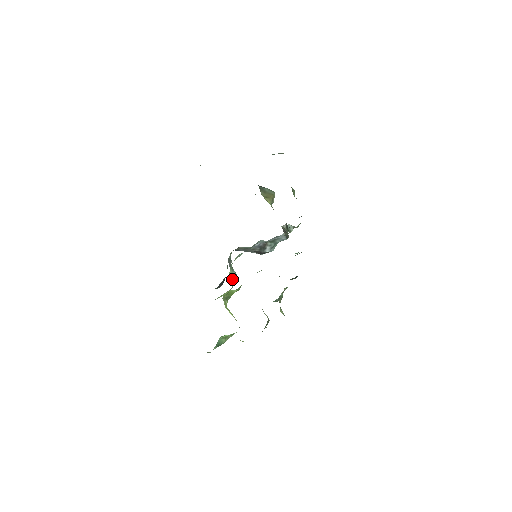
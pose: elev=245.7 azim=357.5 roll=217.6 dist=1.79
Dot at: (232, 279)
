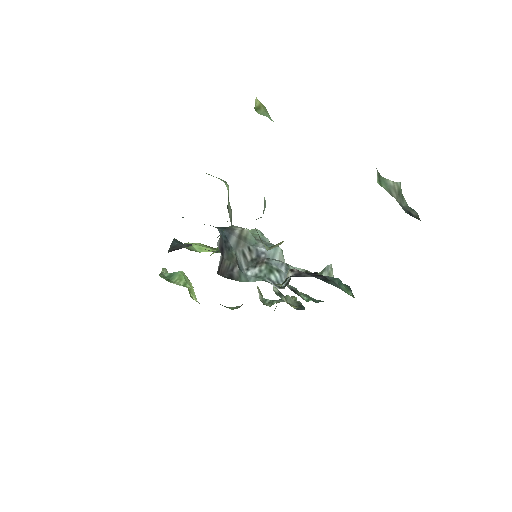
Dot at: occluded
